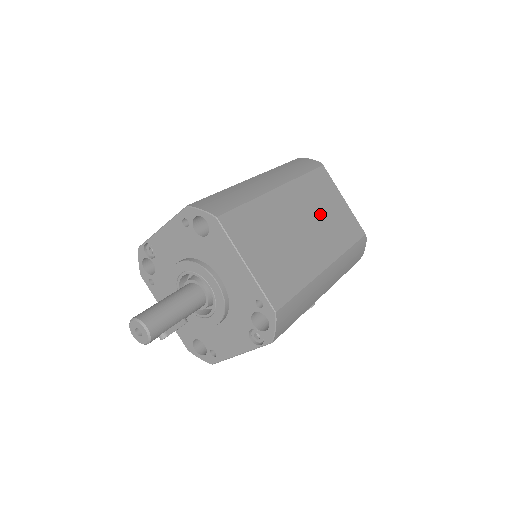
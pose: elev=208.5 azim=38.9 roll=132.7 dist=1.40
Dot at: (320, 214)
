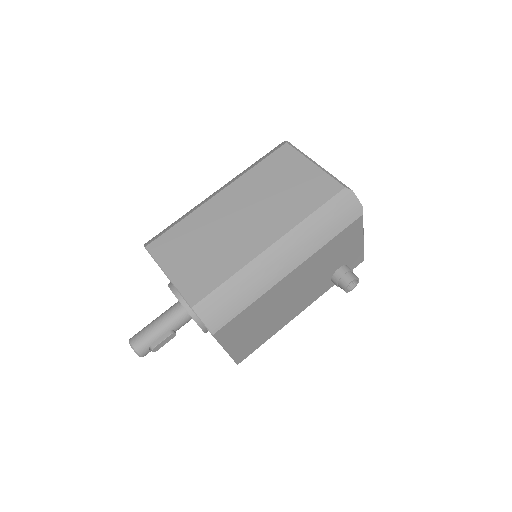
Dot at: (271, 195)
